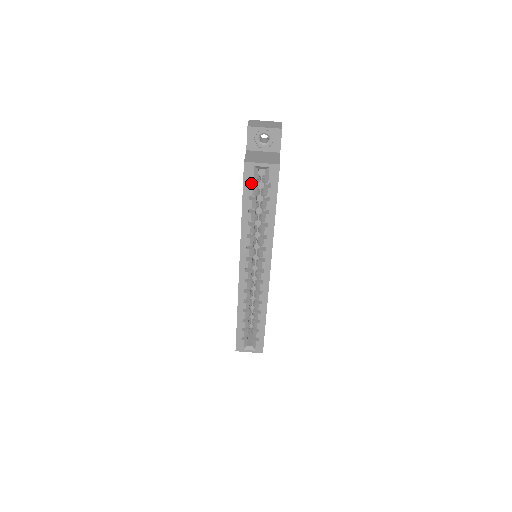
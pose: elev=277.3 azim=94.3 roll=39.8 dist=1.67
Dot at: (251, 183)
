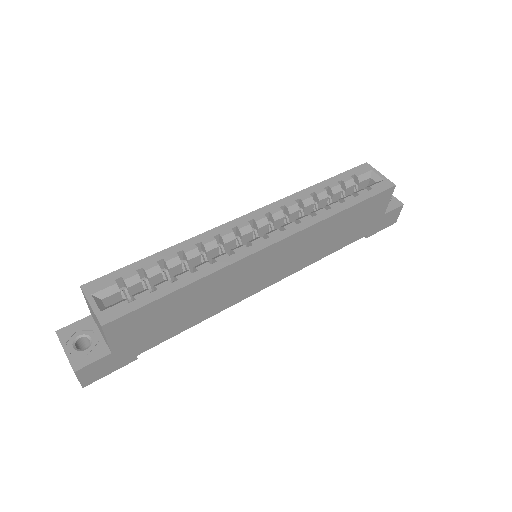
Dot at: occluded
